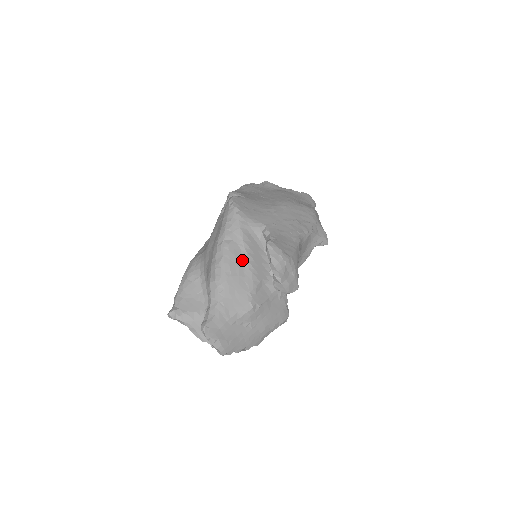
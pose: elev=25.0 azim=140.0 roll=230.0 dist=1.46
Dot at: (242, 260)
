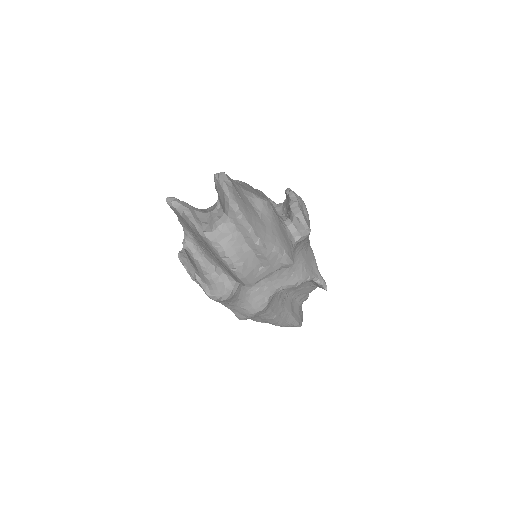
Dot at: (260, 193)
